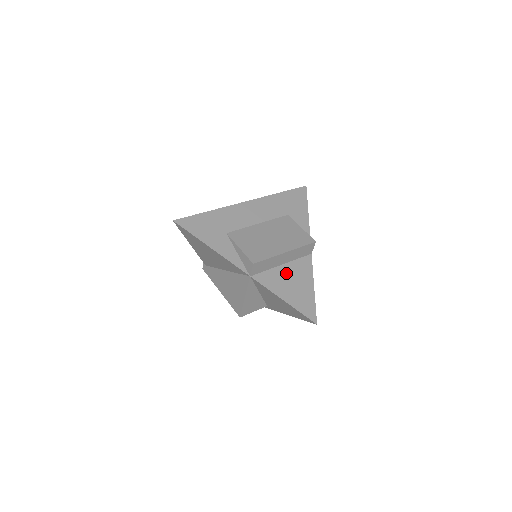
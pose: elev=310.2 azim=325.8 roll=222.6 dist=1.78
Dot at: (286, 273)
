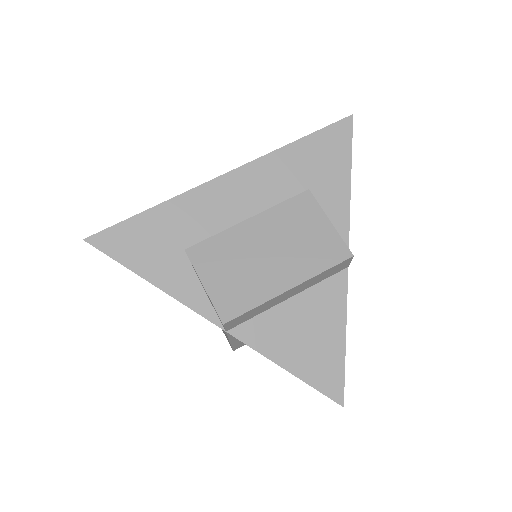
Dot at: (294, 315)
